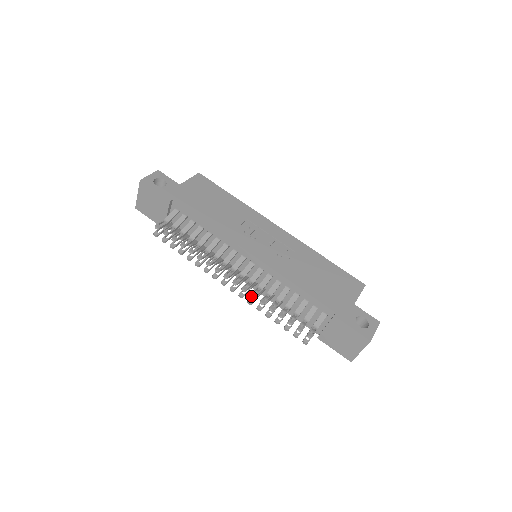
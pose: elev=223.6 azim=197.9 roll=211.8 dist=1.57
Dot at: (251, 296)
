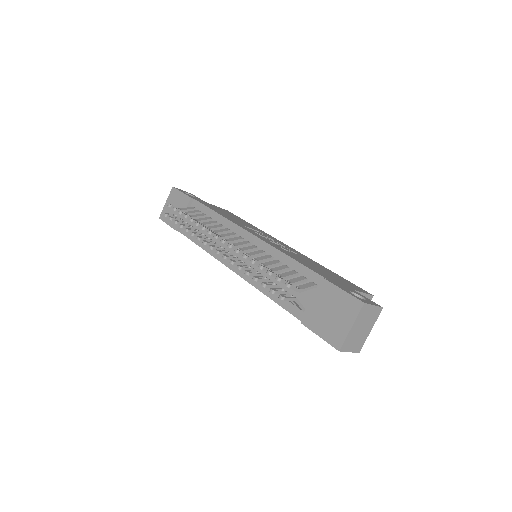
Dot at: (235, 250)
